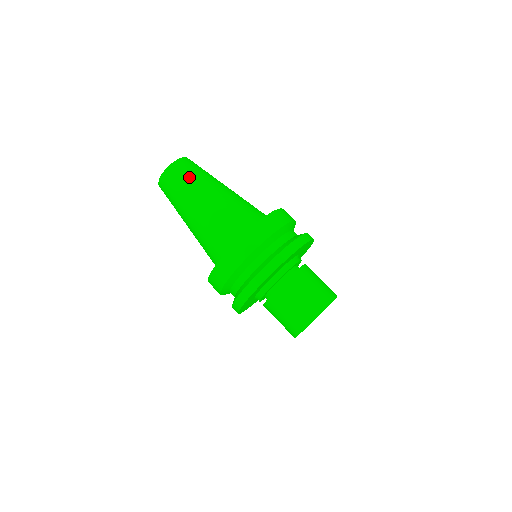
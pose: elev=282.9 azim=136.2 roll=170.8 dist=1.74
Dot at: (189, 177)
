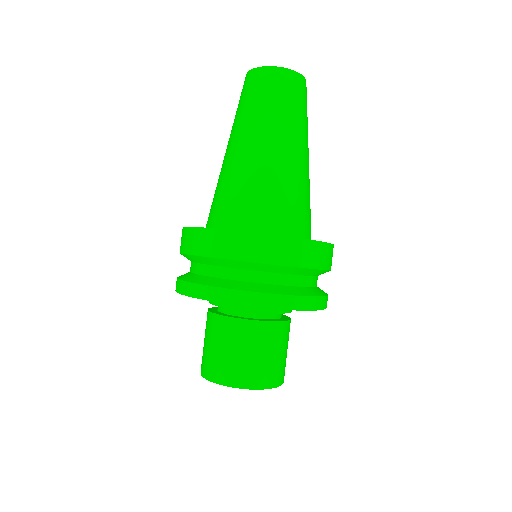
Dot at: (286, 104)
